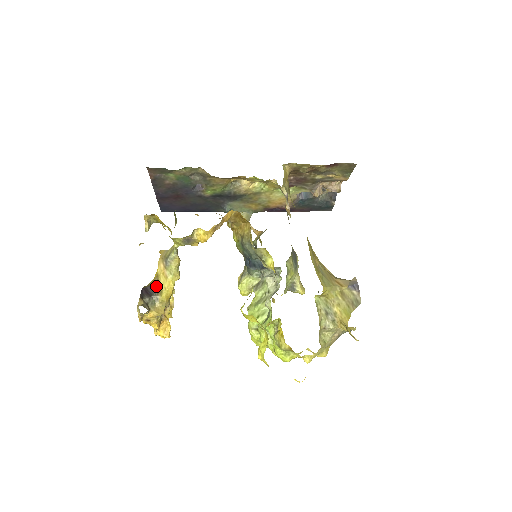
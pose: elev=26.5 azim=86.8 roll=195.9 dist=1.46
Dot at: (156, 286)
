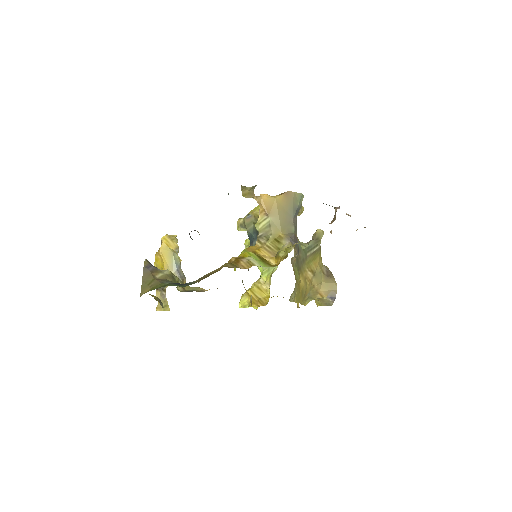
Dot at: occluded
